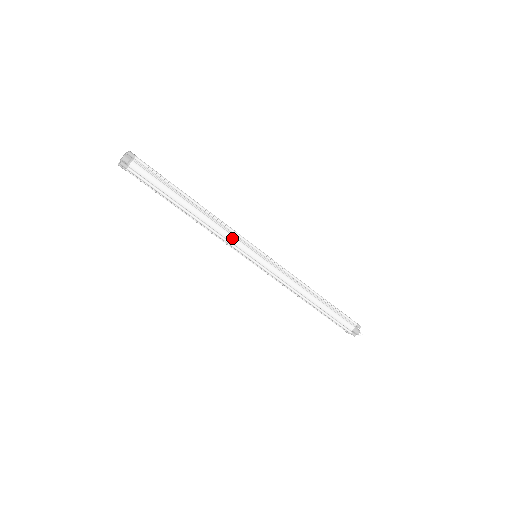
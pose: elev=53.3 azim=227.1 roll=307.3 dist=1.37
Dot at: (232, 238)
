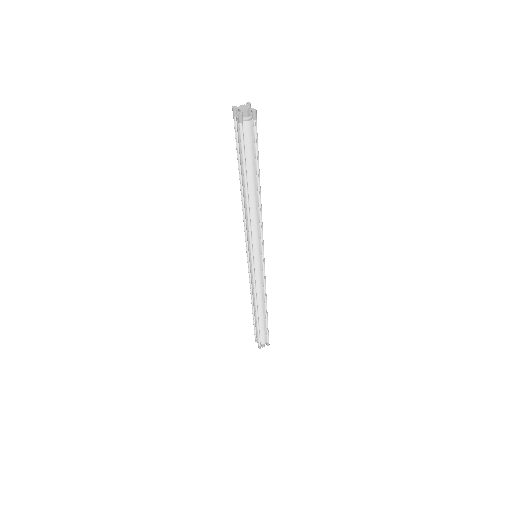
Dot at: (256, 235)
